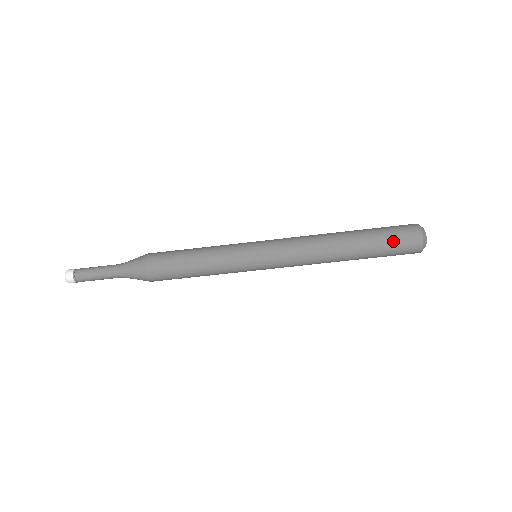
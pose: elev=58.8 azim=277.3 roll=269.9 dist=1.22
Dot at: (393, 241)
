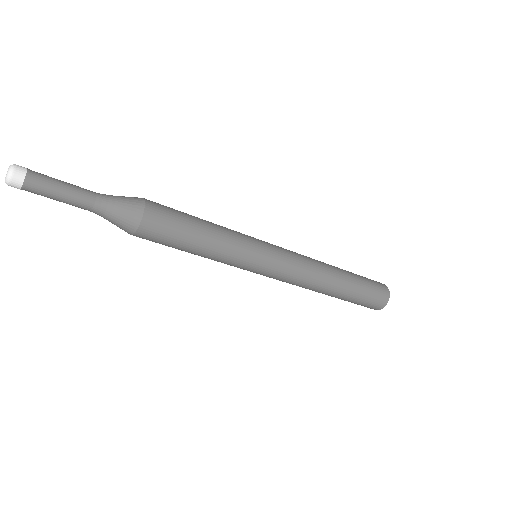
Dot at: (371, 294)
